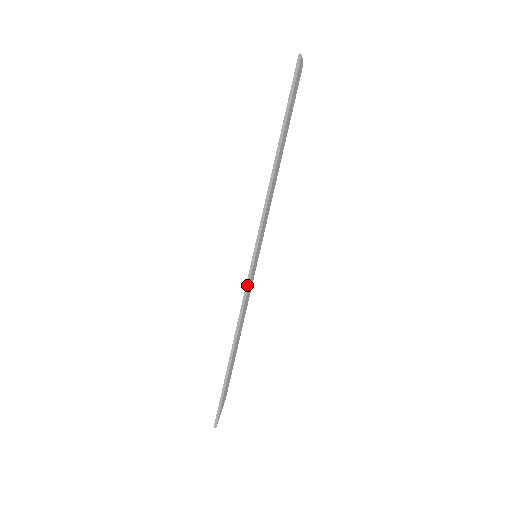
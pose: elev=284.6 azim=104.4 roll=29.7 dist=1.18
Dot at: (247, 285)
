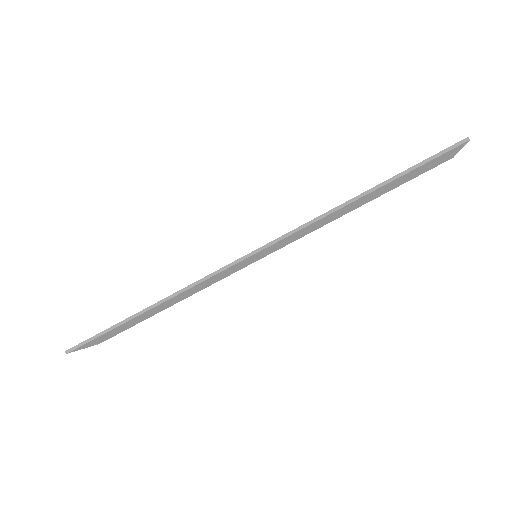
Dot at: (225, 268)
